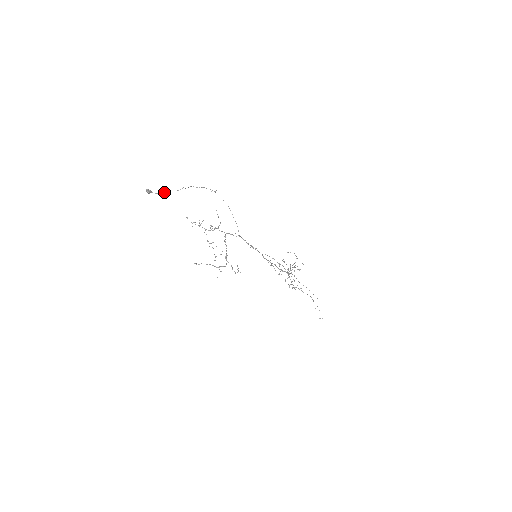
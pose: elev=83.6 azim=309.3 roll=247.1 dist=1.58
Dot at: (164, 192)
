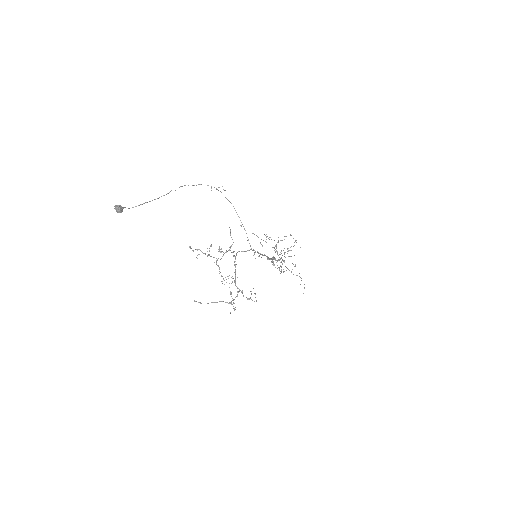
Dot at: occluded
